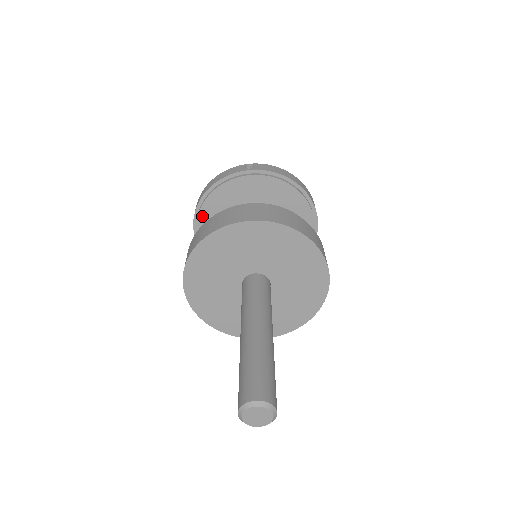
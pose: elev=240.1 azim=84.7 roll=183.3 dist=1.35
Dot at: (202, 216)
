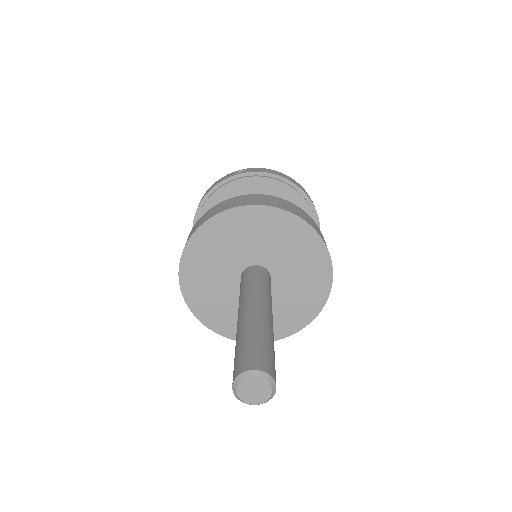
Dot at: occluded
